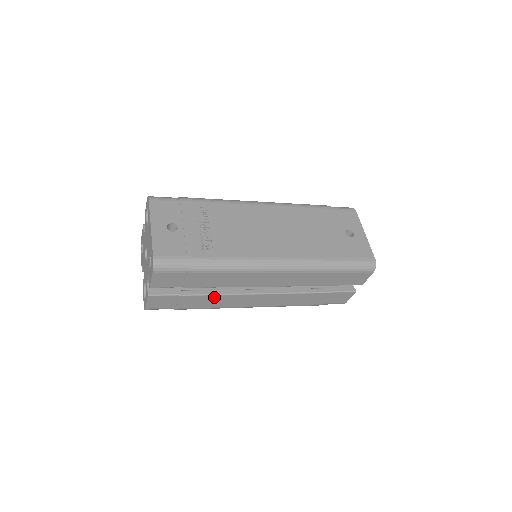
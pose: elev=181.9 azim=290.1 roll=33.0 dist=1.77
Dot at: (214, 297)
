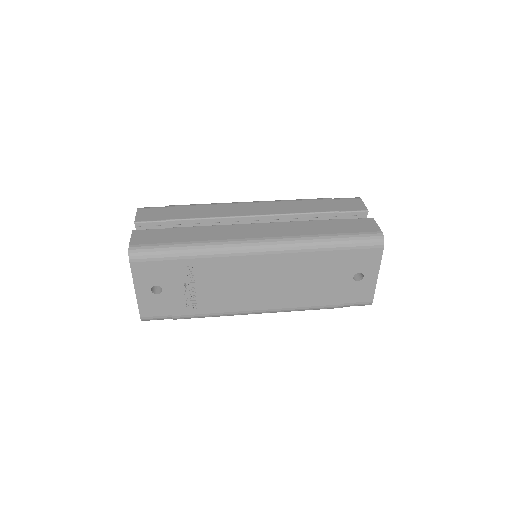
Dot at: occluded
